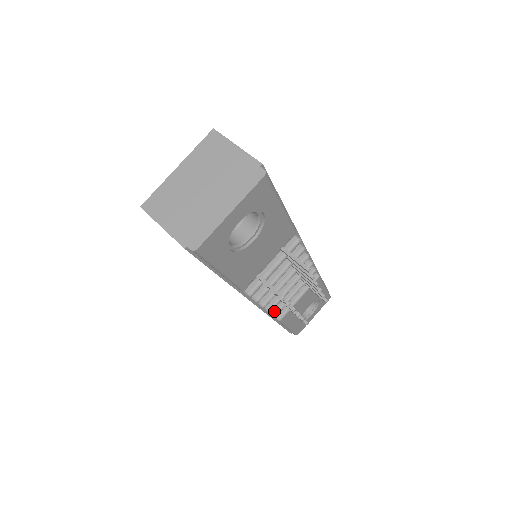
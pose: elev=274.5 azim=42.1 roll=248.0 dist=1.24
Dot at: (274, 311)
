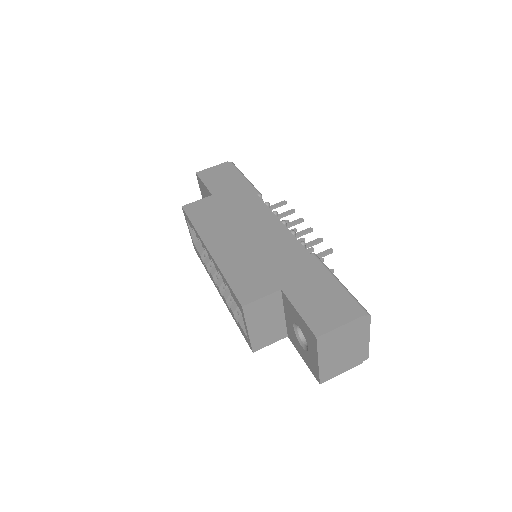
Dot at: occluded
